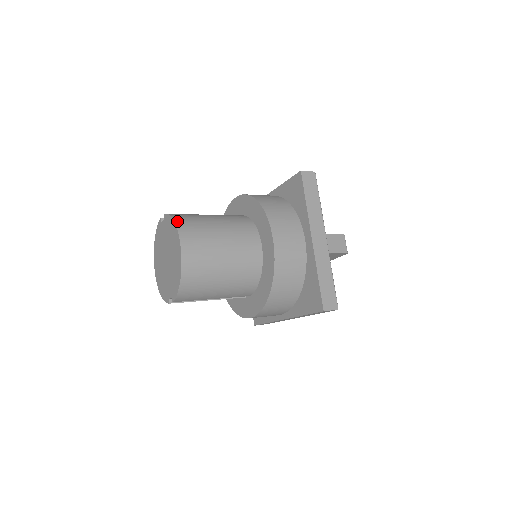
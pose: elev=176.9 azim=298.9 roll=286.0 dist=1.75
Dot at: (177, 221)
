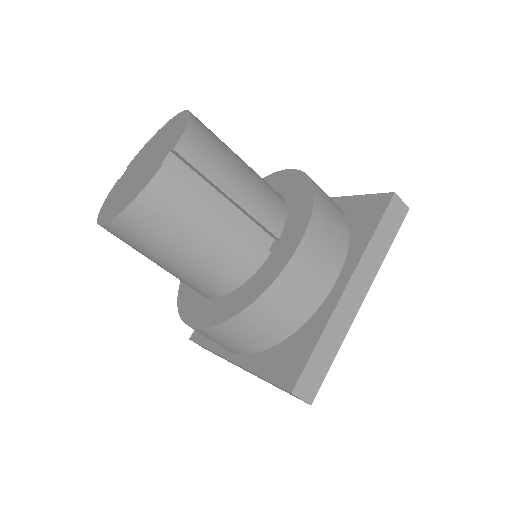
Dot at: occluded
